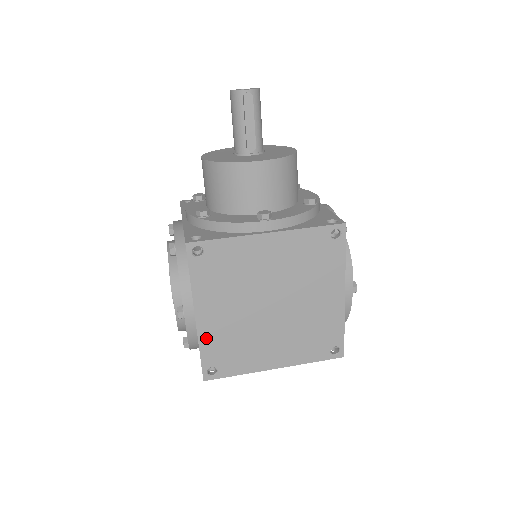
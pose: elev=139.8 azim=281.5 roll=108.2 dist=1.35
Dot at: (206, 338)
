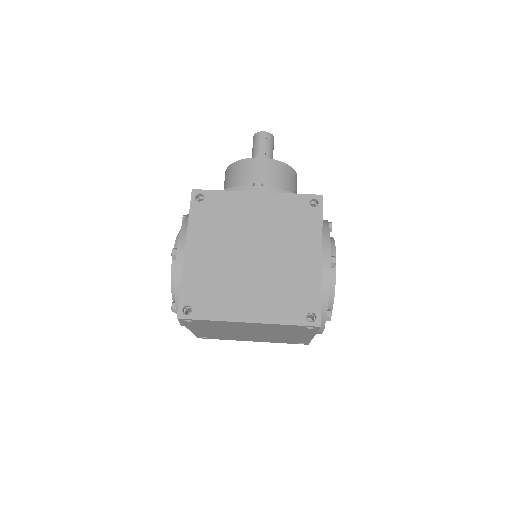
Dot at: (189, 273)
